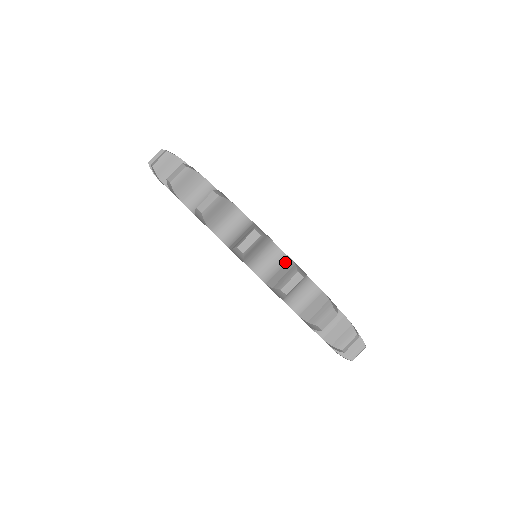
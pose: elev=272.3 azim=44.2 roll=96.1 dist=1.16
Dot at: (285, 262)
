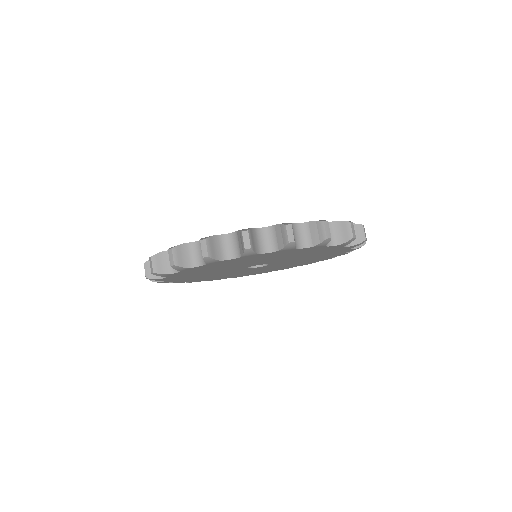
Dot at: occluded
